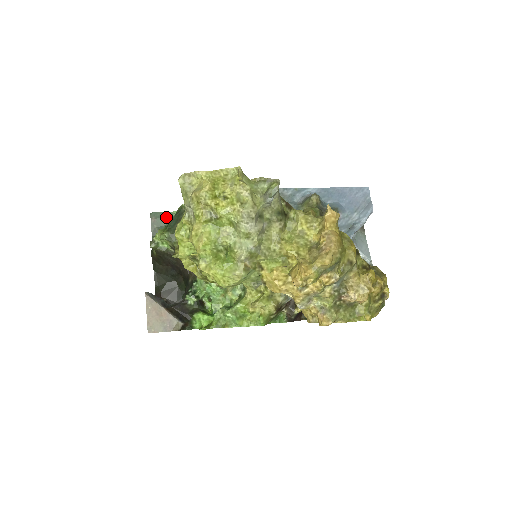
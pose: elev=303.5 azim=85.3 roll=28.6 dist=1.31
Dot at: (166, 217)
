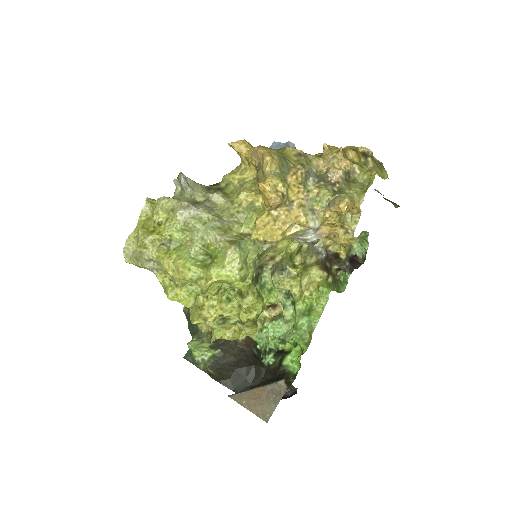
Dot at: occluded
